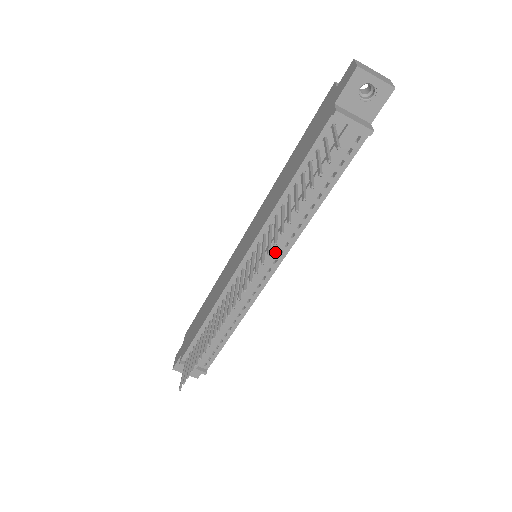
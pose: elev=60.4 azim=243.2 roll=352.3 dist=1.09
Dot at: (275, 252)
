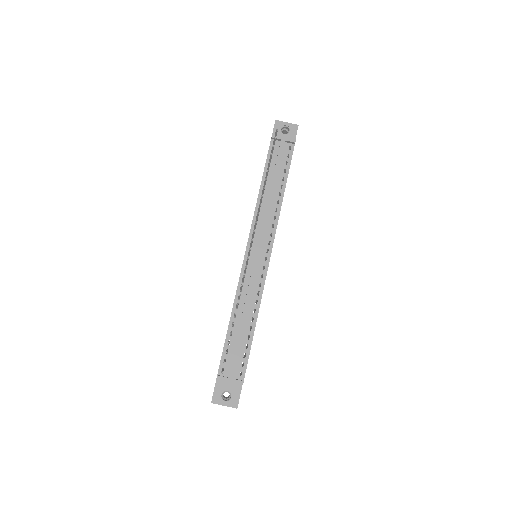
Dot at: (267, 235)
